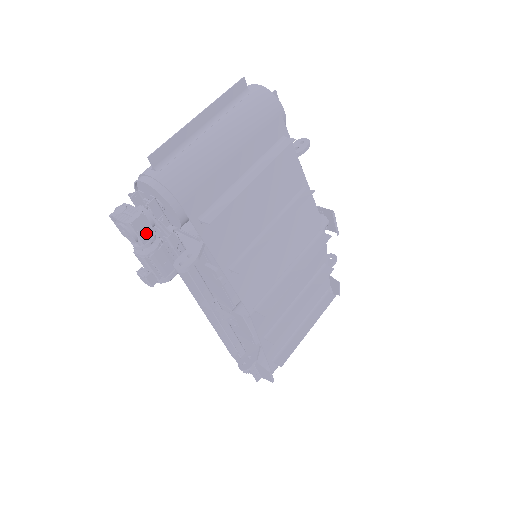
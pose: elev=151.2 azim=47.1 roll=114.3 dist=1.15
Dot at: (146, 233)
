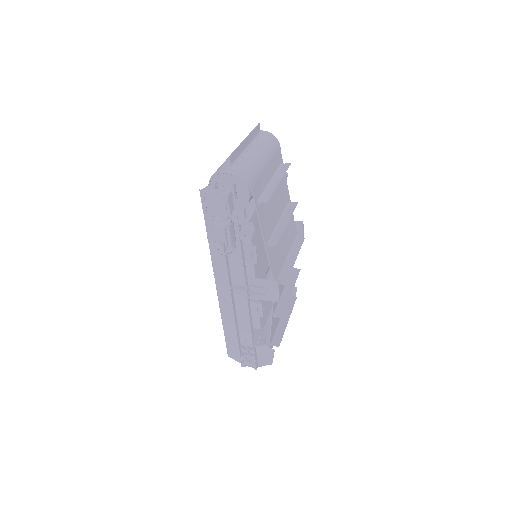
Dot at: (231, 206)
